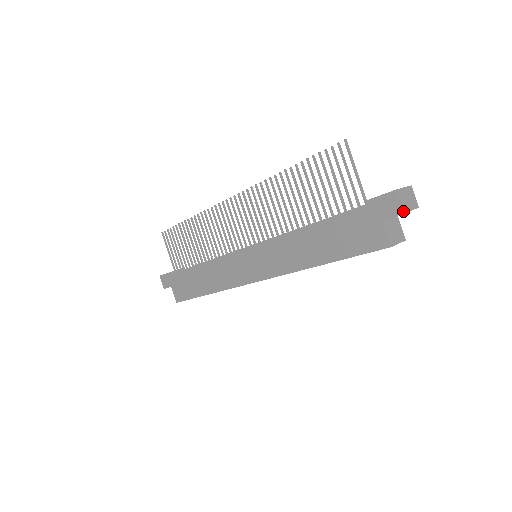
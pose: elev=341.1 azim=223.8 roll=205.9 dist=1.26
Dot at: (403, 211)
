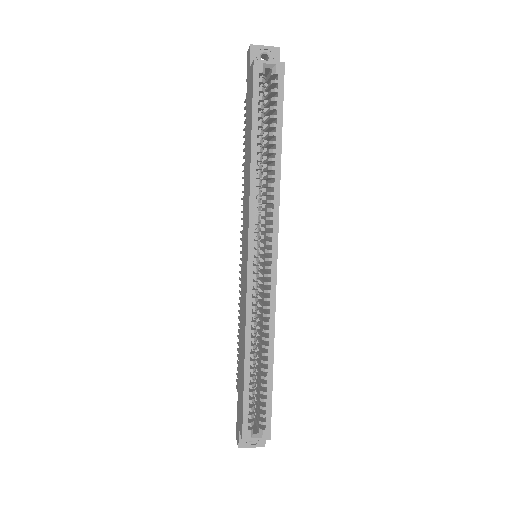
Dot at: (250, 45)
